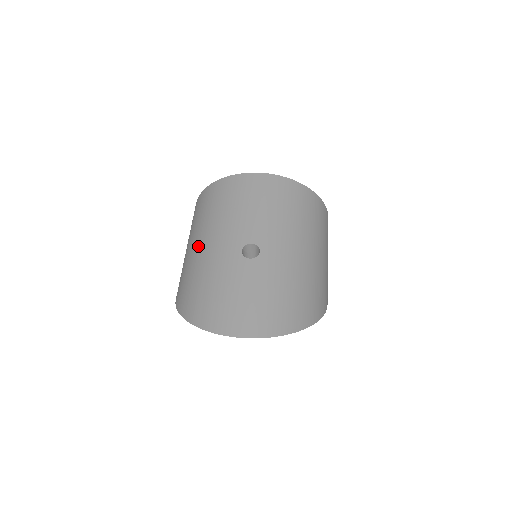
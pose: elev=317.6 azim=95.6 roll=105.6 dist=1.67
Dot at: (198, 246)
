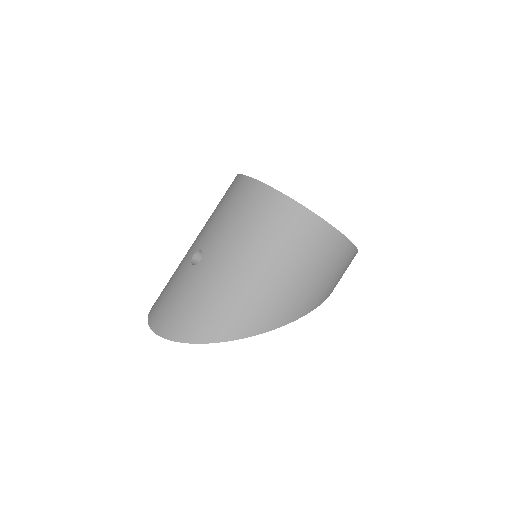
Dot at: occluded
